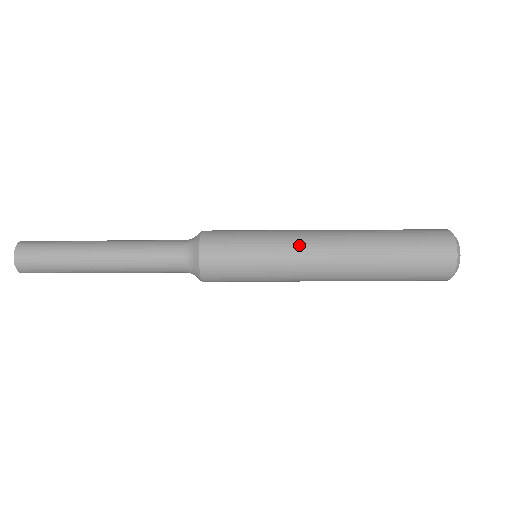
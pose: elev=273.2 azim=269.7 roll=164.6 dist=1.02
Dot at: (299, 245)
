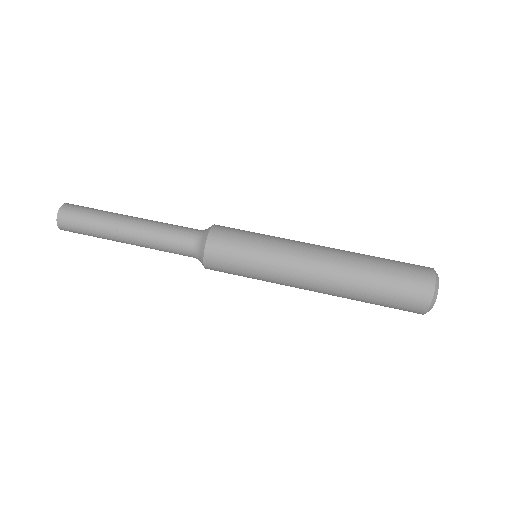
Dot at: occluded
